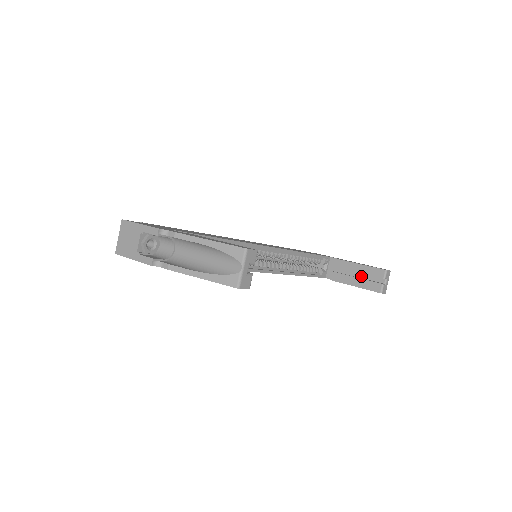
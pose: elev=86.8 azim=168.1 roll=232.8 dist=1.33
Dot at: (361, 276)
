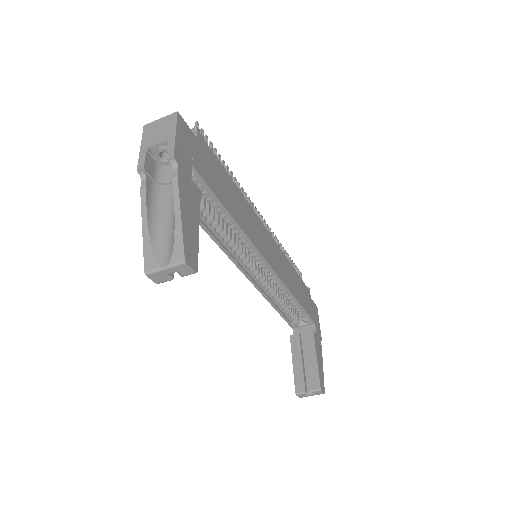
Dot at: (306, 365)
